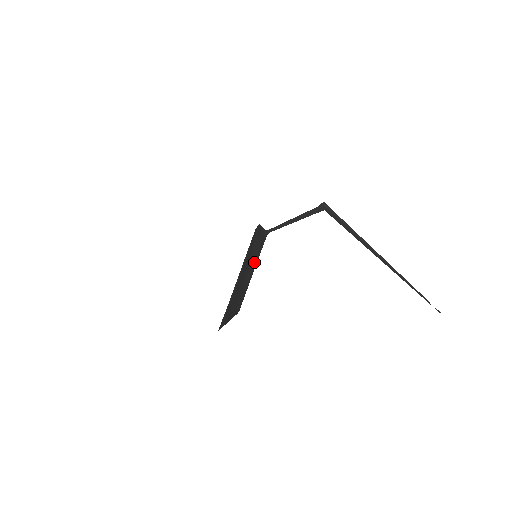
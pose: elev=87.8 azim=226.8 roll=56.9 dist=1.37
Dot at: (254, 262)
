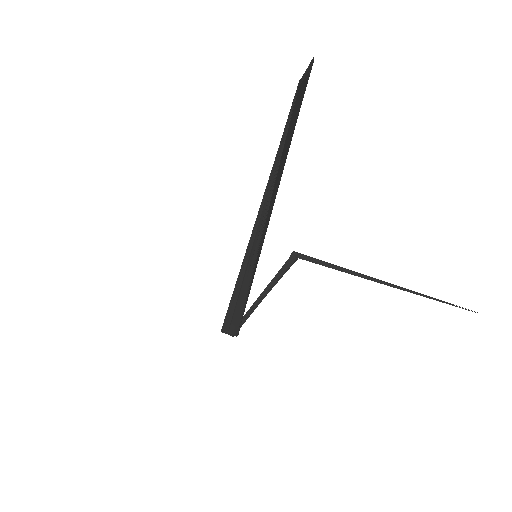
Dot at: occluded
